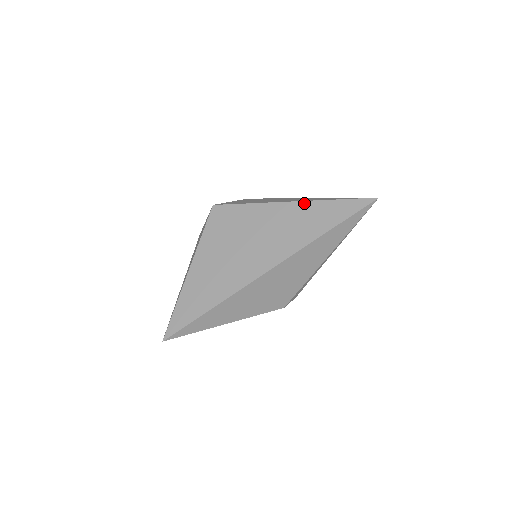
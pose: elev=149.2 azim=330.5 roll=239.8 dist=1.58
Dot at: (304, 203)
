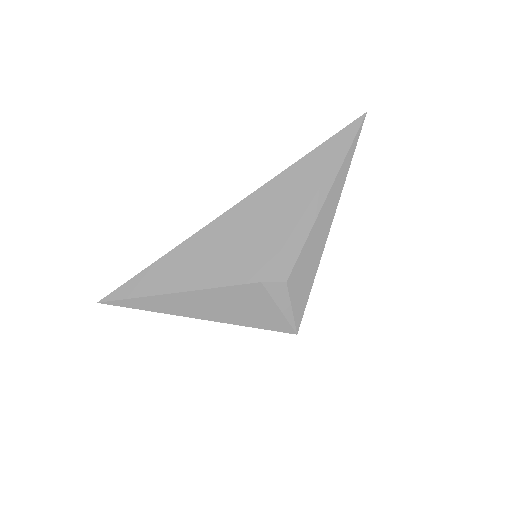
Dot at: occluded
